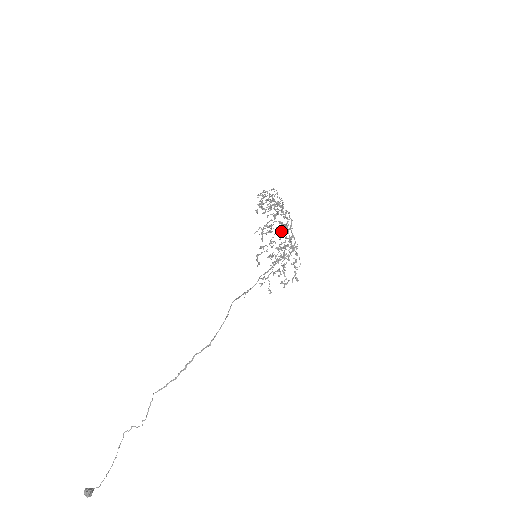
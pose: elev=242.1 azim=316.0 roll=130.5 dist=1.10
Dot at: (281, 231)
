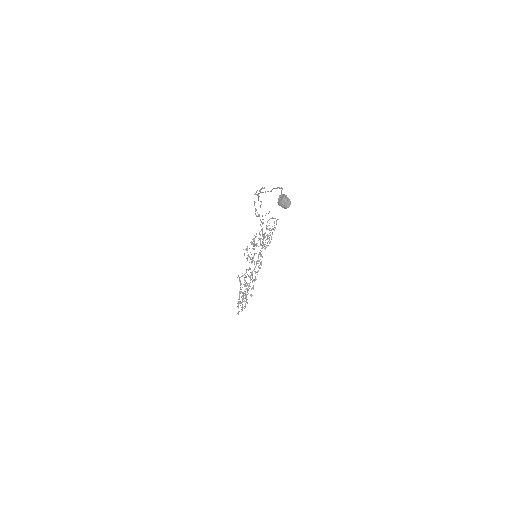
Dot at: (258, 258)
